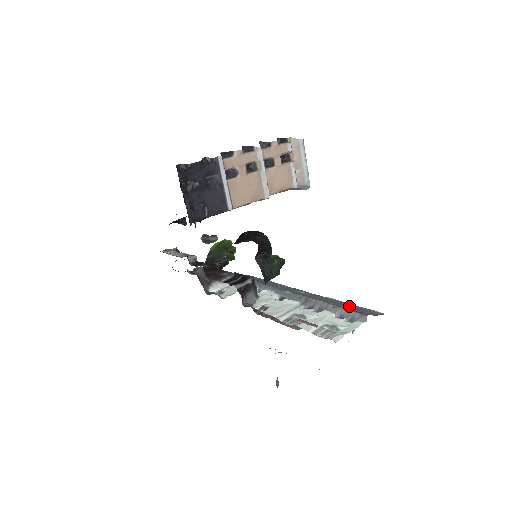
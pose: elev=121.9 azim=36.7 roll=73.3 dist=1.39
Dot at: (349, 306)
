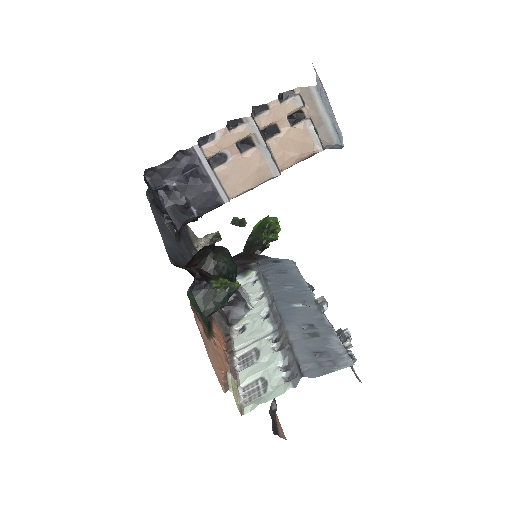
Dot at: (316, 345)
